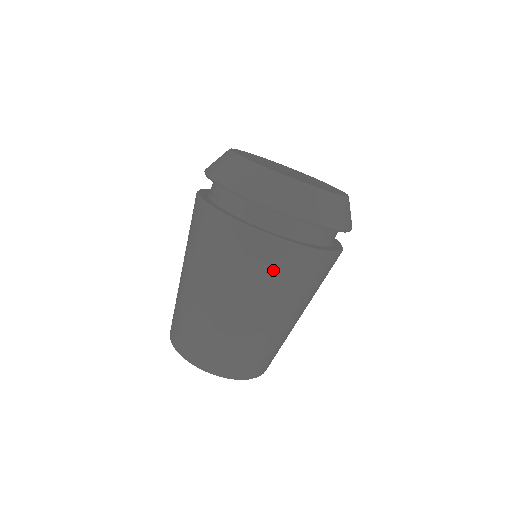
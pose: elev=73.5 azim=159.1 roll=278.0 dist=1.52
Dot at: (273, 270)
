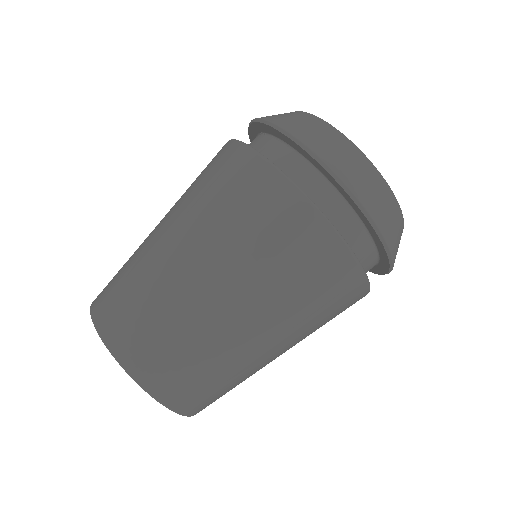
Dot at: (316, 280)
